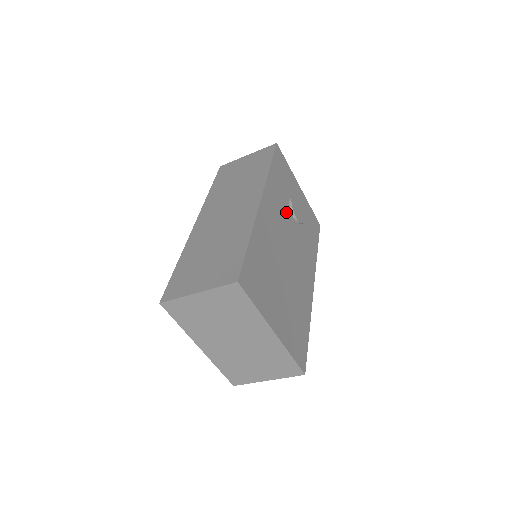
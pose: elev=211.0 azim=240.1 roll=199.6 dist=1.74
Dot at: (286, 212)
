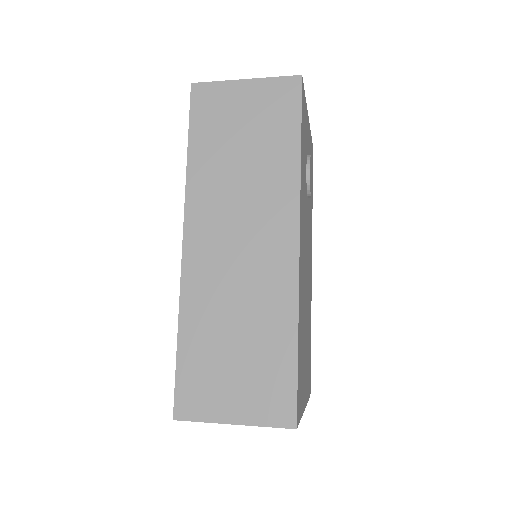
Dot at: (305, 203)
